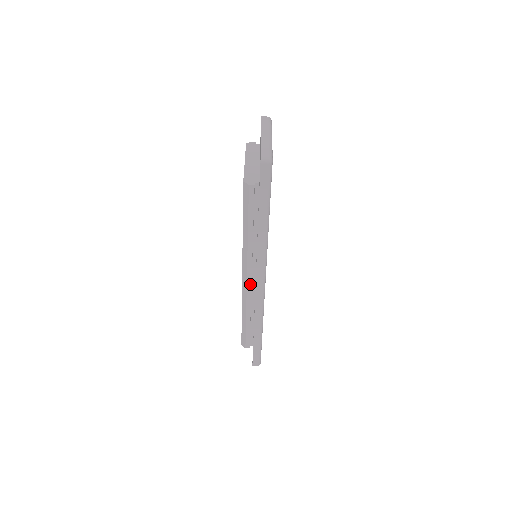
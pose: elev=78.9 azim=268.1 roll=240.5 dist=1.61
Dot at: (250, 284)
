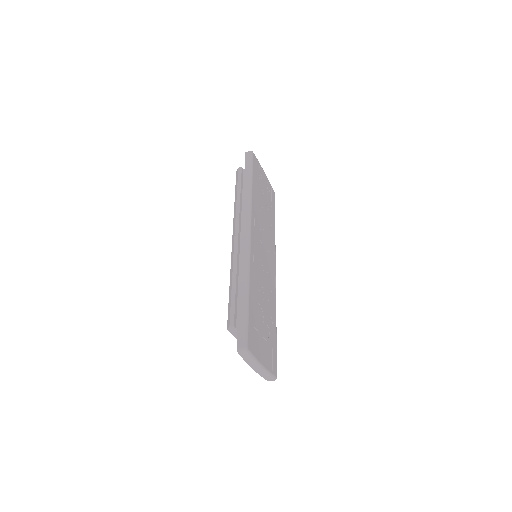
Dot at: occluded
